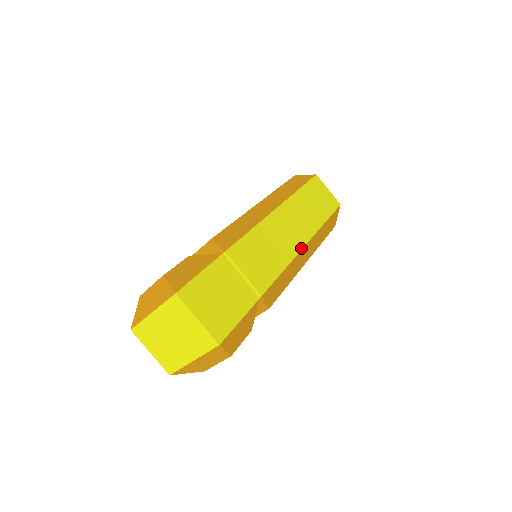
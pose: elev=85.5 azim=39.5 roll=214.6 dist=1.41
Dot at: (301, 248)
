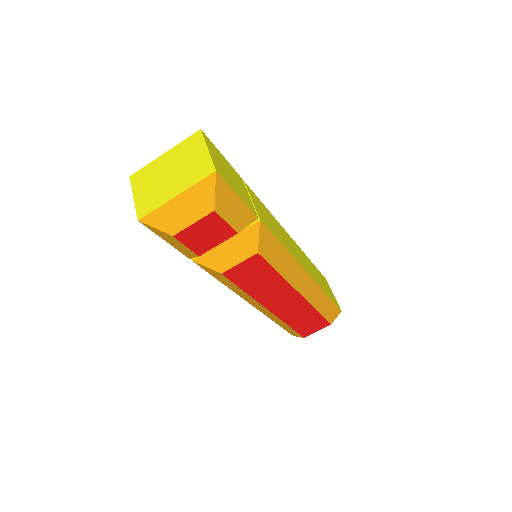
Dot at: (301, 266)
